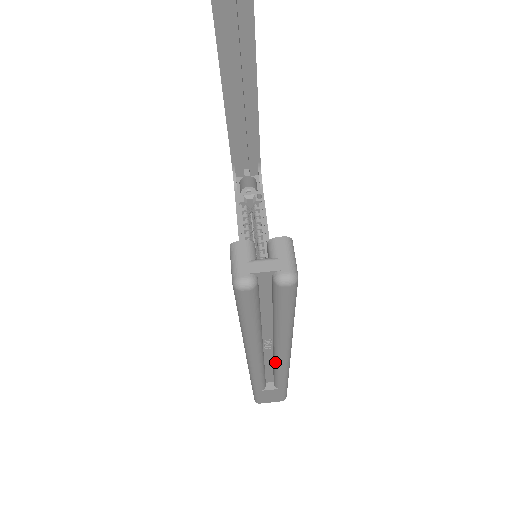
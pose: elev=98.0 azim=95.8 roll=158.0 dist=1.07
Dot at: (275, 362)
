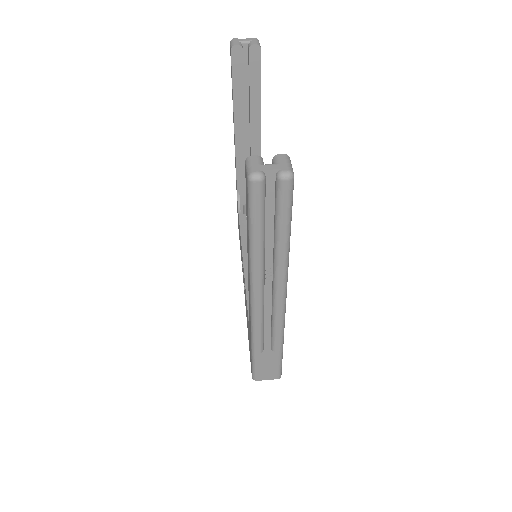
Dot at: (273, 302)
